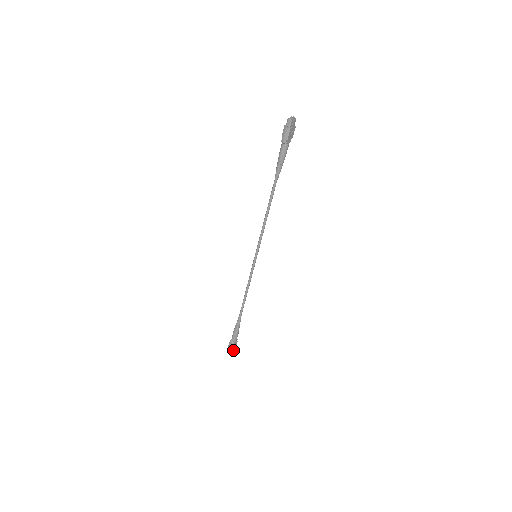
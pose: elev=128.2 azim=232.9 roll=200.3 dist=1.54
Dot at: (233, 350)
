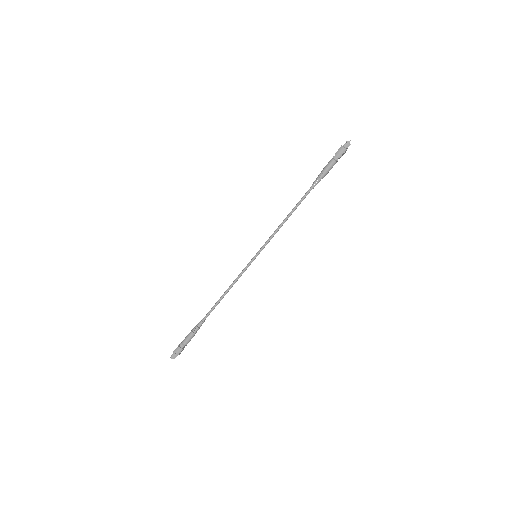
Dot at: (176, 356)
